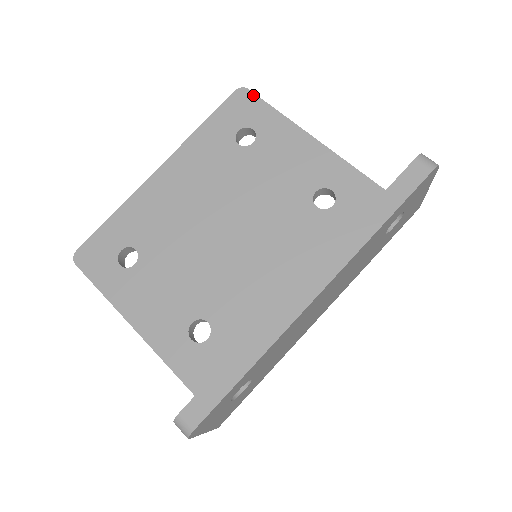
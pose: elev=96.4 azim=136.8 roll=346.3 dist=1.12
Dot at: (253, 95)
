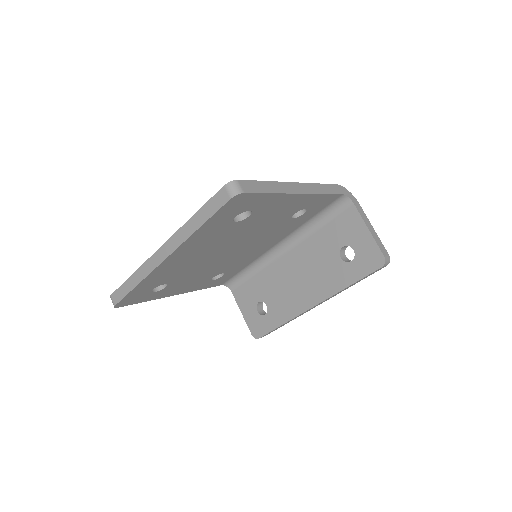
Dot at: (250, 195)
